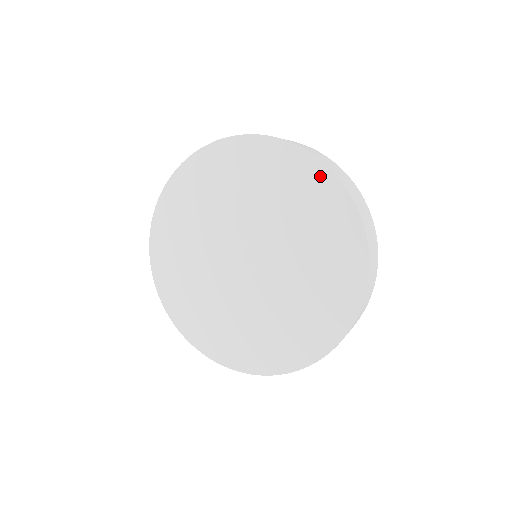
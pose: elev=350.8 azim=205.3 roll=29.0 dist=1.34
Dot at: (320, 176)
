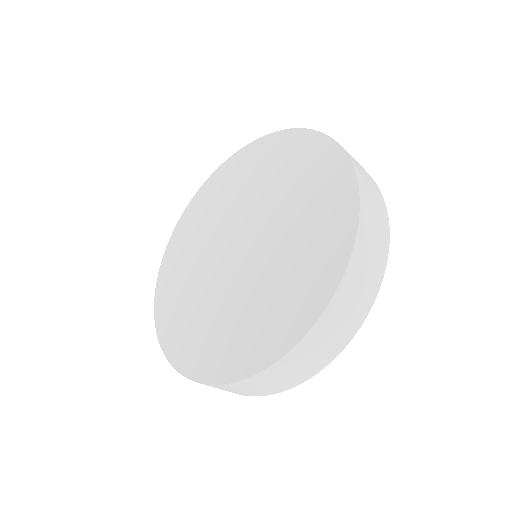
Dot at: (346, 213)
